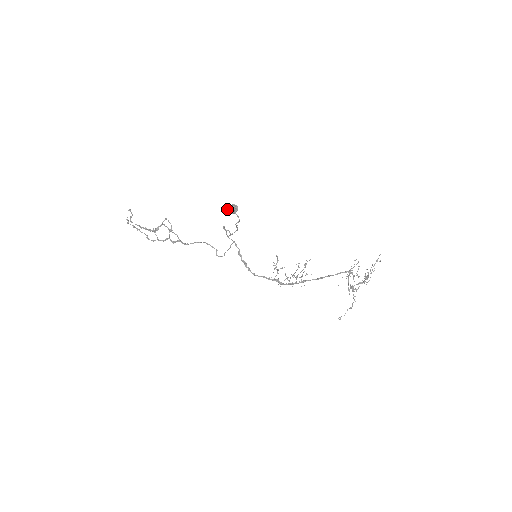
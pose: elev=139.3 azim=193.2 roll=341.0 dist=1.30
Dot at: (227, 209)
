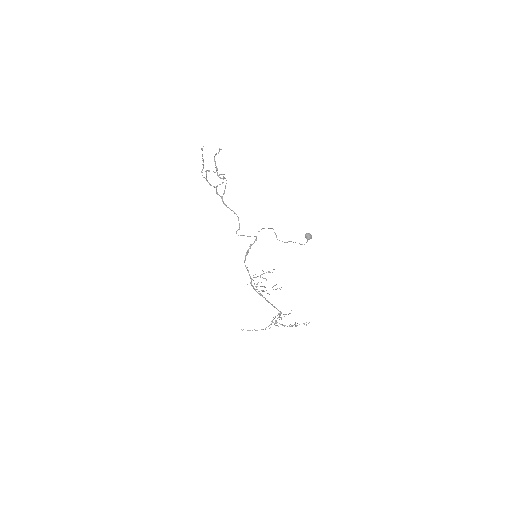
Dot at: (308, 234)
